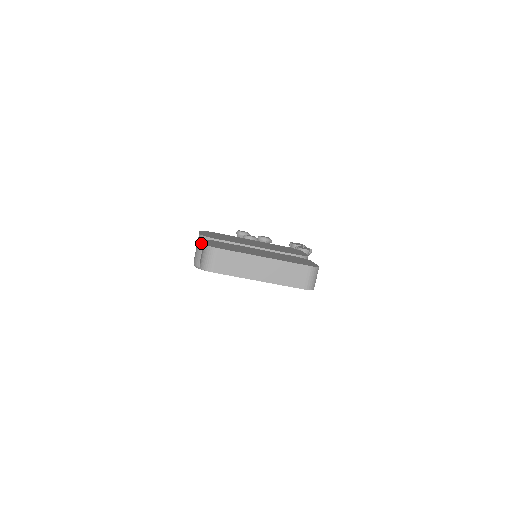
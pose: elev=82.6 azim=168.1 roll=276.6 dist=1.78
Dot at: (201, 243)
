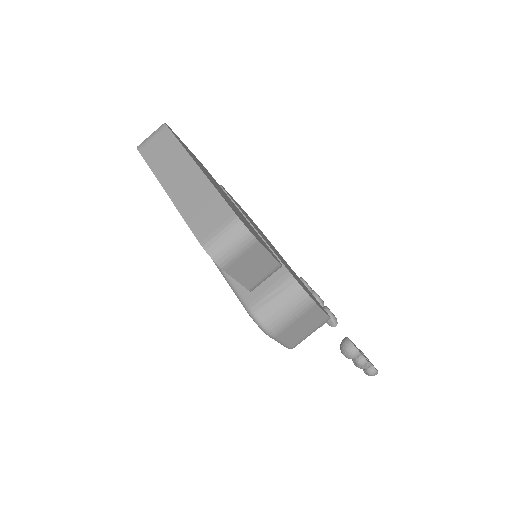
Dot at: occluded
